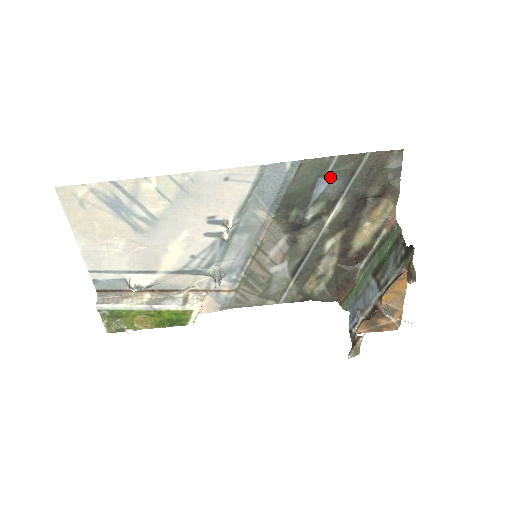
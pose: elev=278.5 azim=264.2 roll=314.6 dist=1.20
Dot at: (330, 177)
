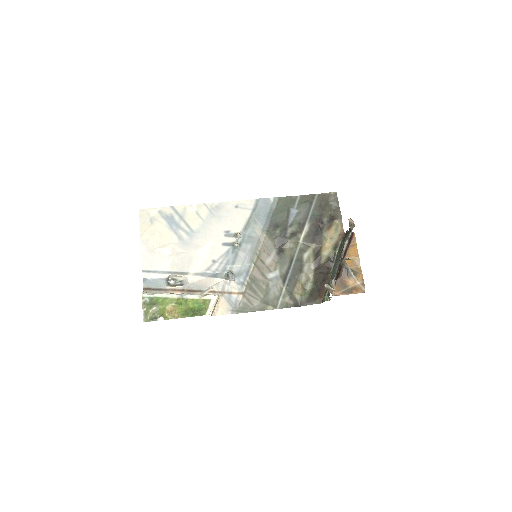
Dot at: (297, 208)
